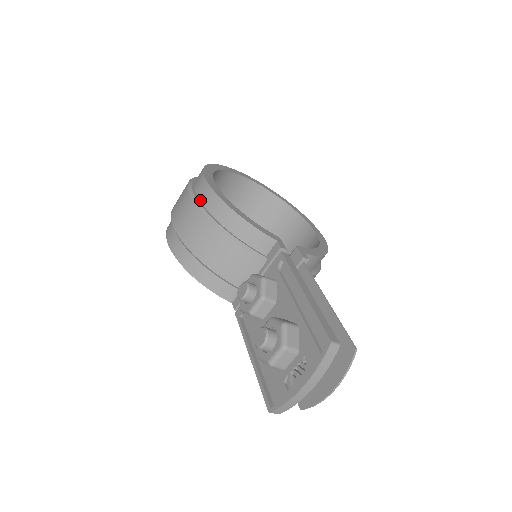
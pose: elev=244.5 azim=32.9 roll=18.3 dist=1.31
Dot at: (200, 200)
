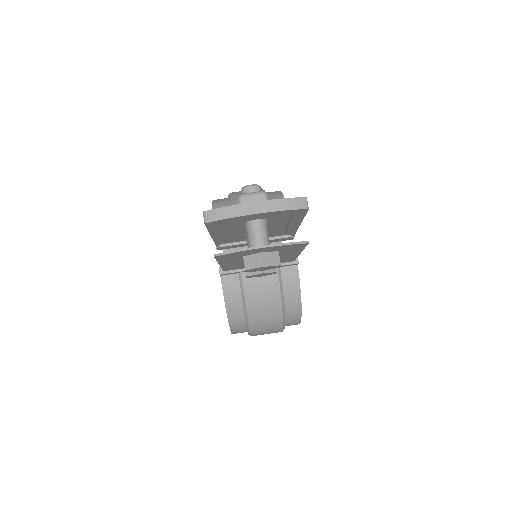
Dot at: occluded
